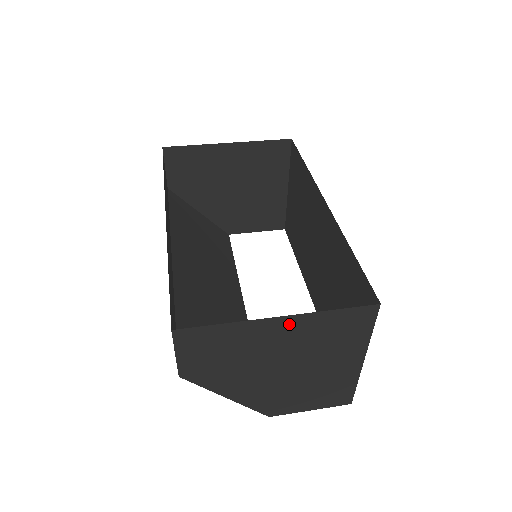
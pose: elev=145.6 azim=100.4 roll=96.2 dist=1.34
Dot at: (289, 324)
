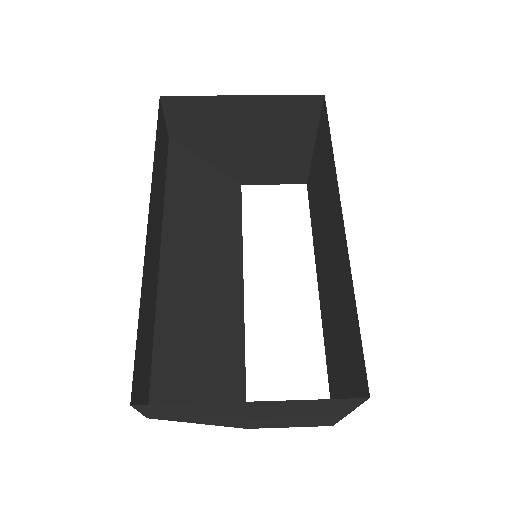
Dot at: (262, 403)
